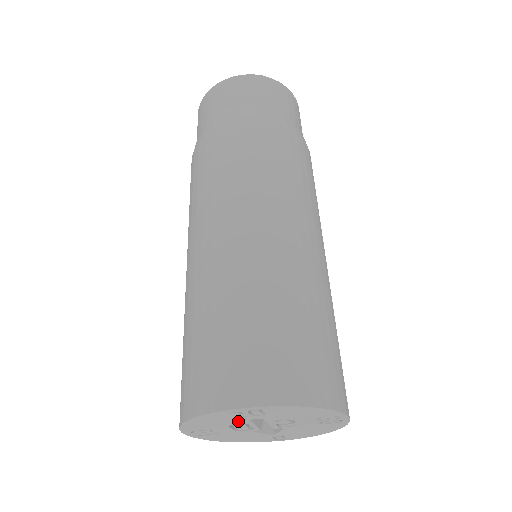
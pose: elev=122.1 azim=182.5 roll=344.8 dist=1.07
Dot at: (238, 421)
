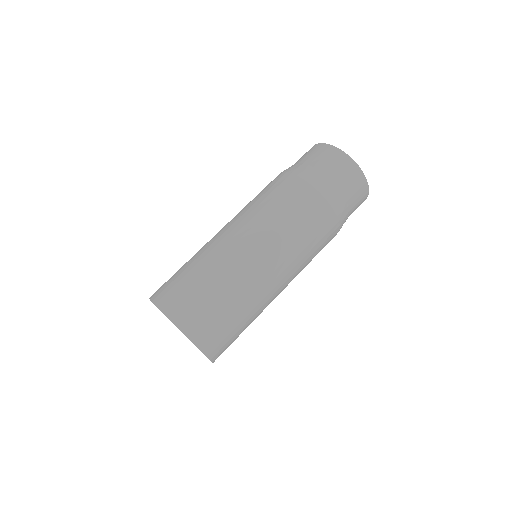
Dot at: occluded
